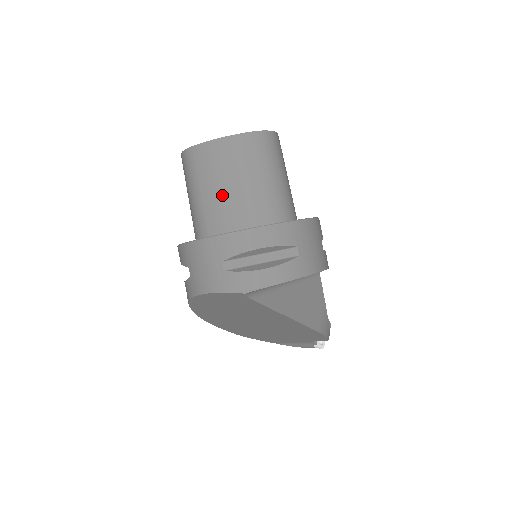
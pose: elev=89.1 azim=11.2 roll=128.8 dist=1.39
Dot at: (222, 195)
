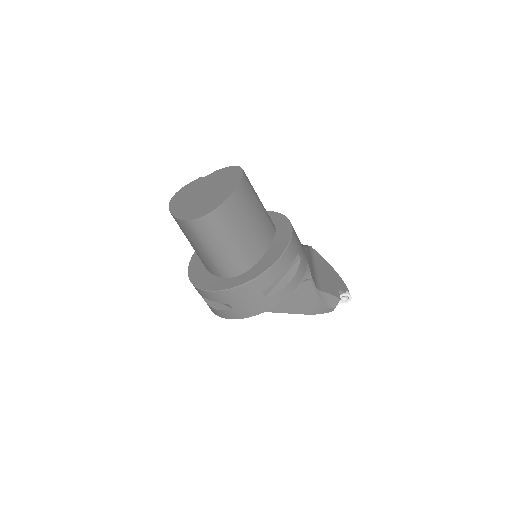
Dot at: occluded
